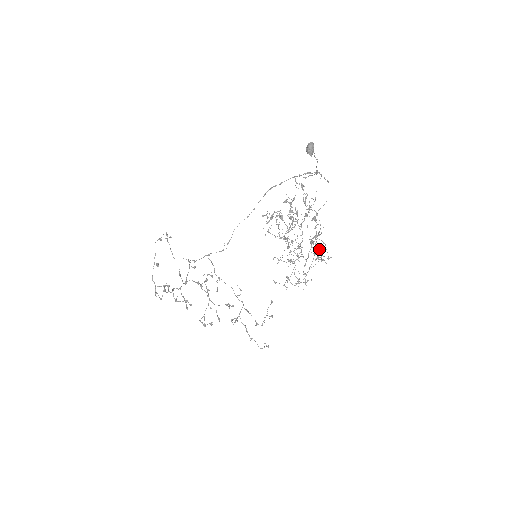
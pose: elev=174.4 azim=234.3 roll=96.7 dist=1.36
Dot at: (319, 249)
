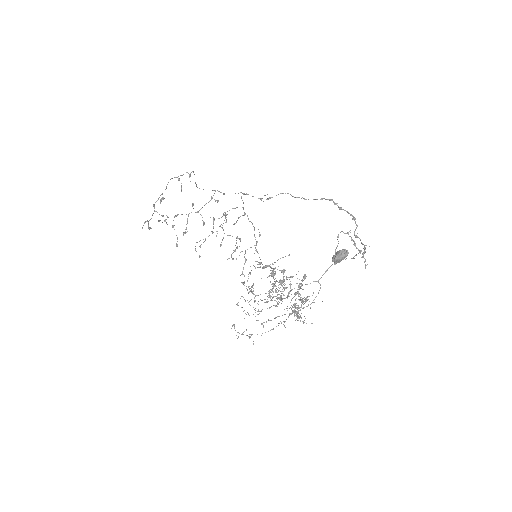
Dot at: (284, 326)
